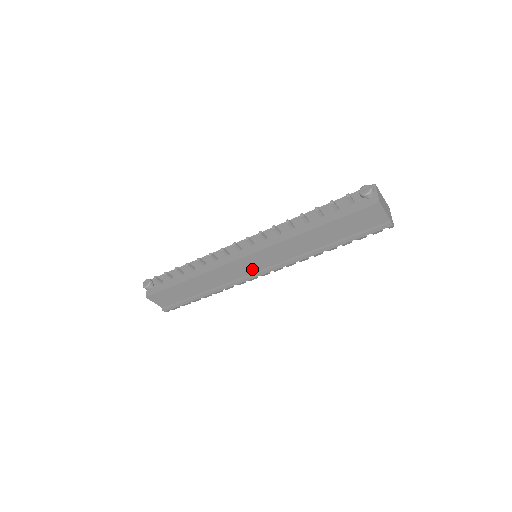
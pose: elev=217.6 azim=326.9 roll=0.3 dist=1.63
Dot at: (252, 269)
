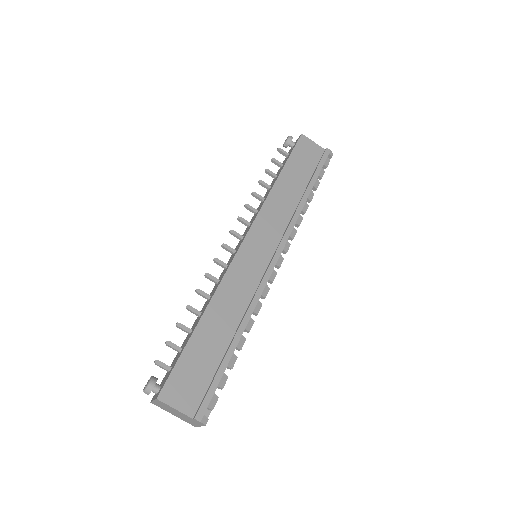
Dot at: (262, 262)
